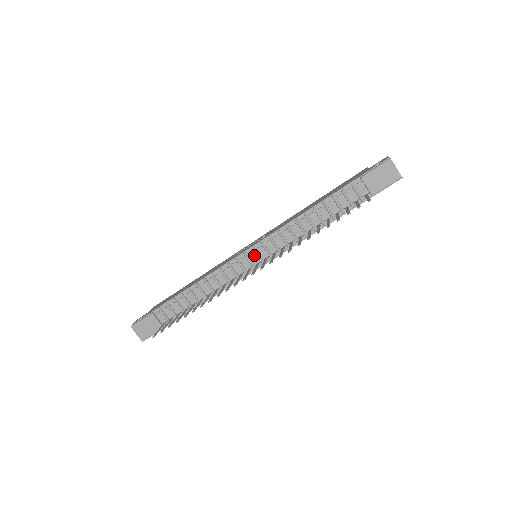
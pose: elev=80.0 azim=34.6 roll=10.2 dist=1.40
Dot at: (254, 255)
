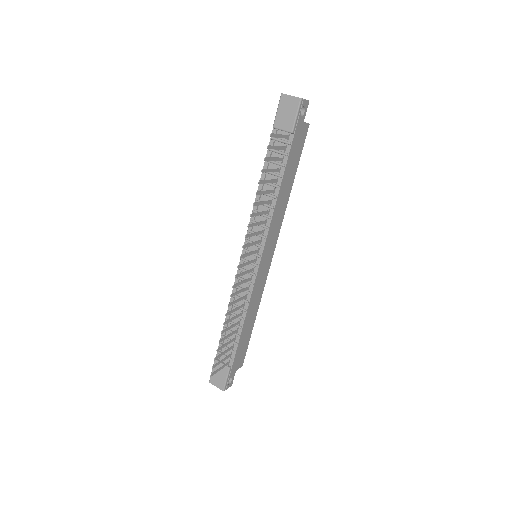
Dot at: occluded
